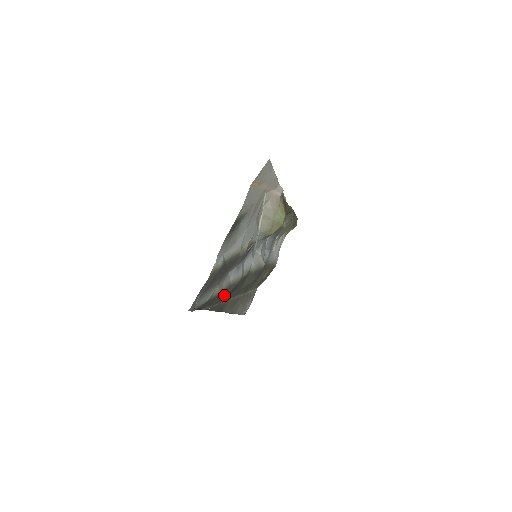
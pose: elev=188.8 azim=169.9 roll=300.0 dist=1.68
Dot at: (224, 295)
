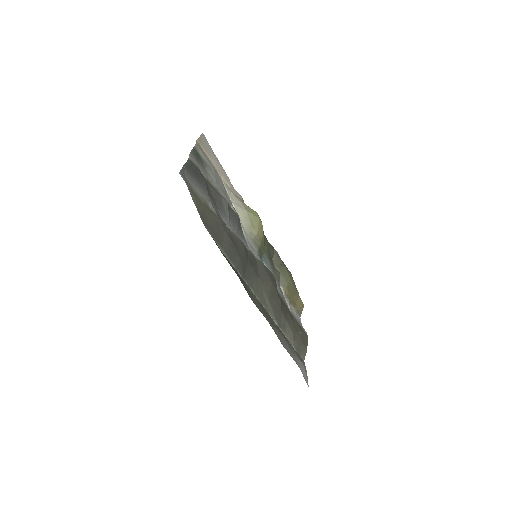
Dot at: (230, 241)
